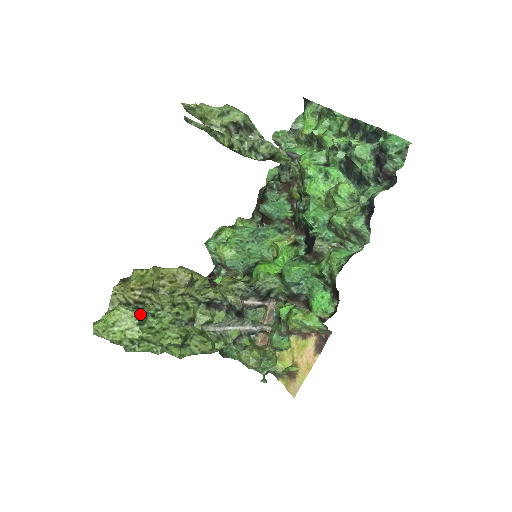
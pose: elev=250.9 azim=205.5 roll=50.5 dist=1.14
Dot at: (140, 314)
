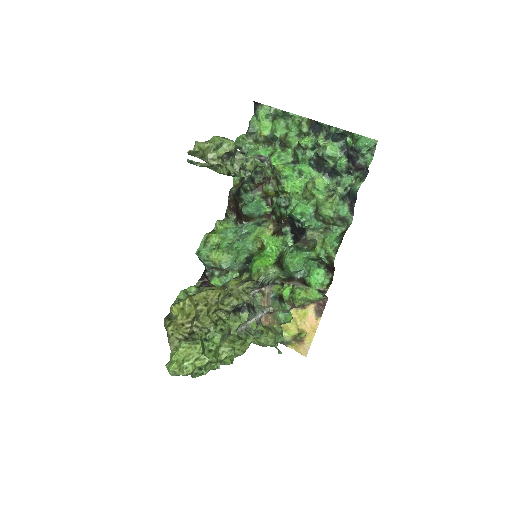
Dot at: (201, 344)
